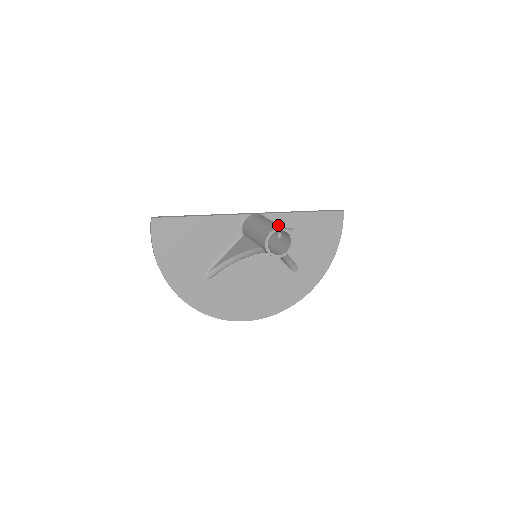
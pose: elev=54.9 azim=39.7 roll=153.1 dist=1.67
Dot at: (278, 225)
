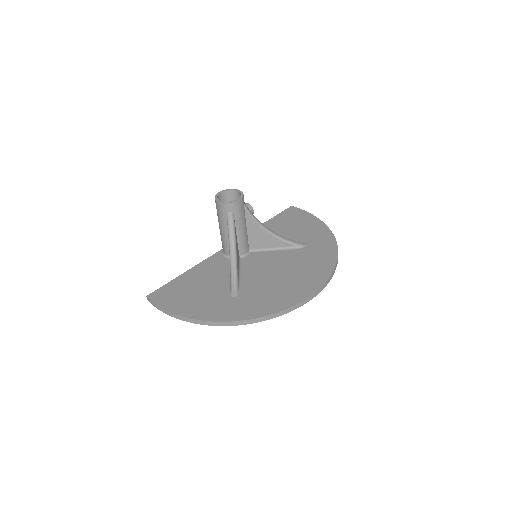
Dot at: (222, 200)
